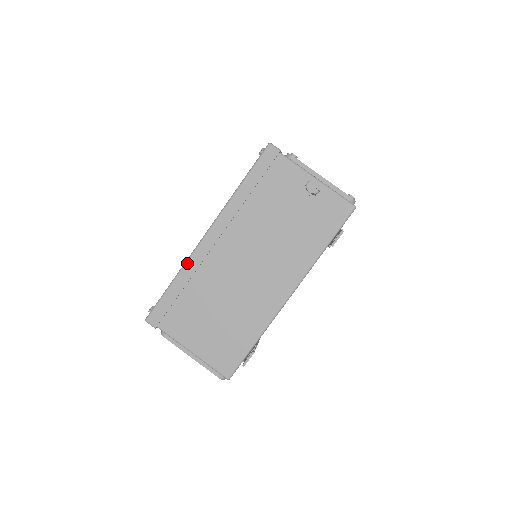
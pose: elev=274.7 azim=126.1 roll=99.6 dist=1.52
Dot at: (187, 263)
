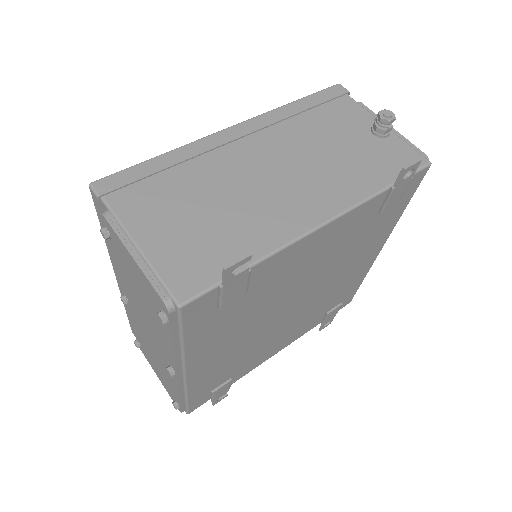
Dot at: (191, 144)
